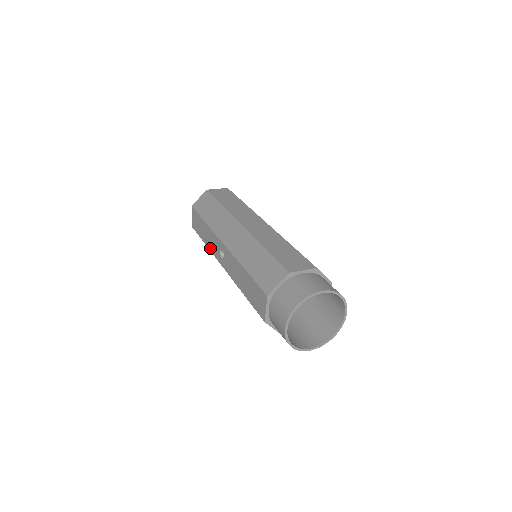
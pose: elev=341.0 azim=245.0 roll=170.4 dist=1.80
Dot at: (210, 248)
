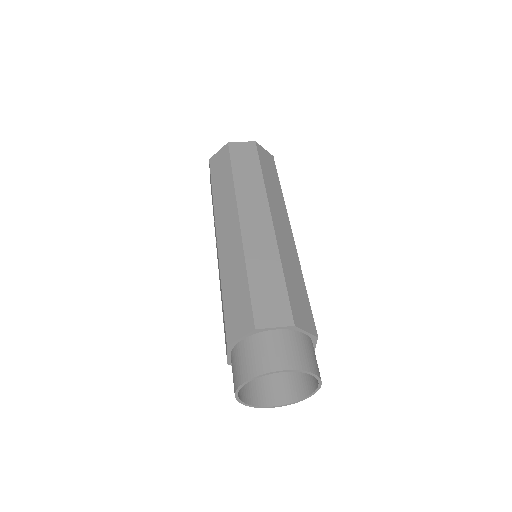
Dot at: (214, 225)
